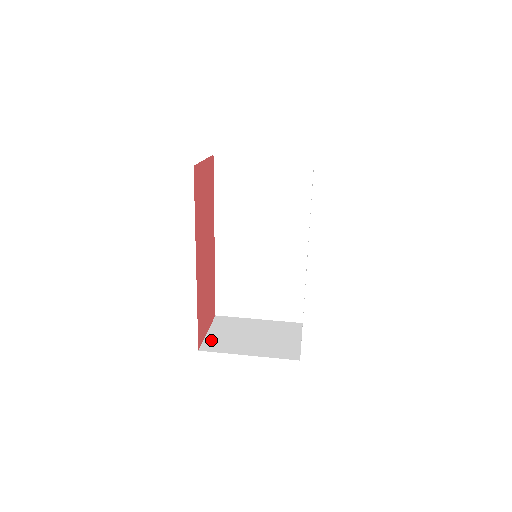
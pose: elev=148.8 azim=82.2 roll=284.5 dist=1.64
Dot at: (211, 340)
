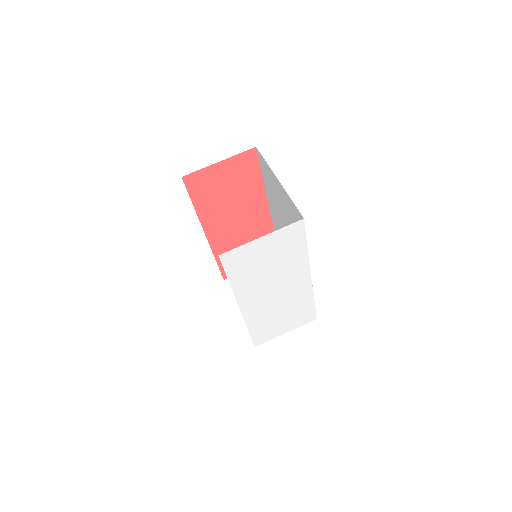
Dot at: occluded
